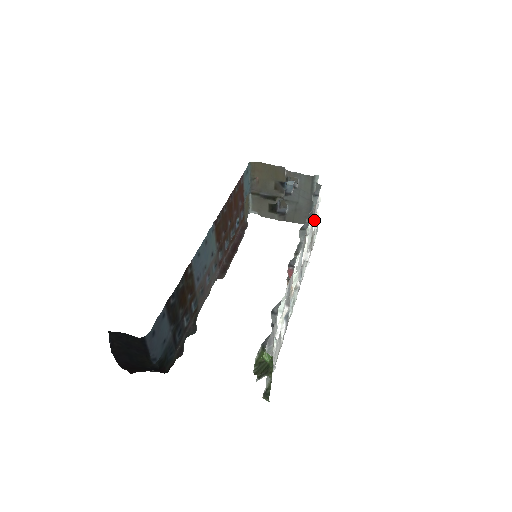
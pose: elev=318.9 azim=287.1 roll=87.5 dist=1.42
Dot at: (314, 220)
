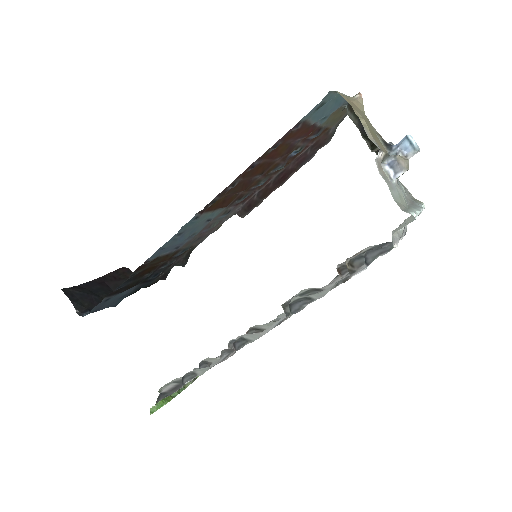
Dot at: occluded
